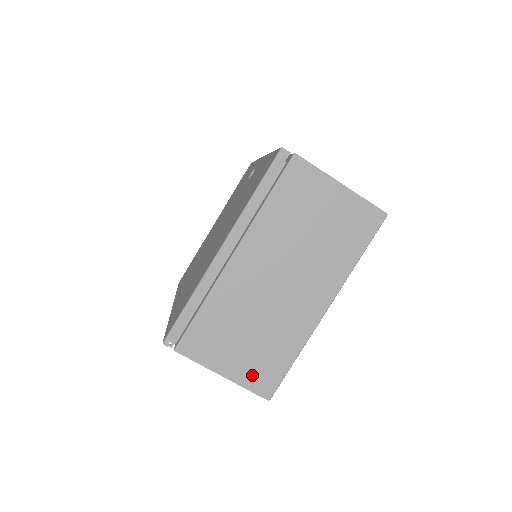
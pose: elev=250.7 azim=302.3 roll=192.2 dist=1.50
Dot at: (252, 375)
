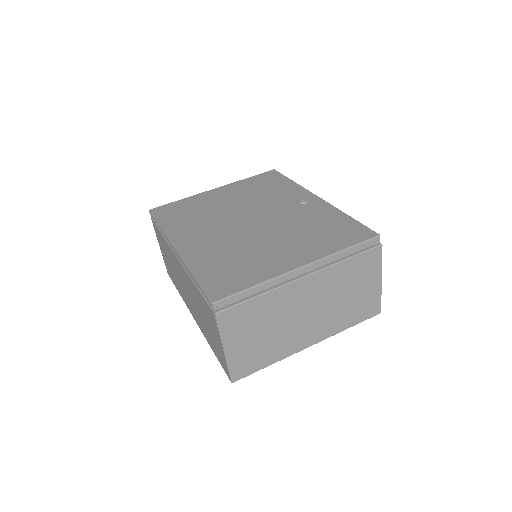
Dot at: (240, 360)
